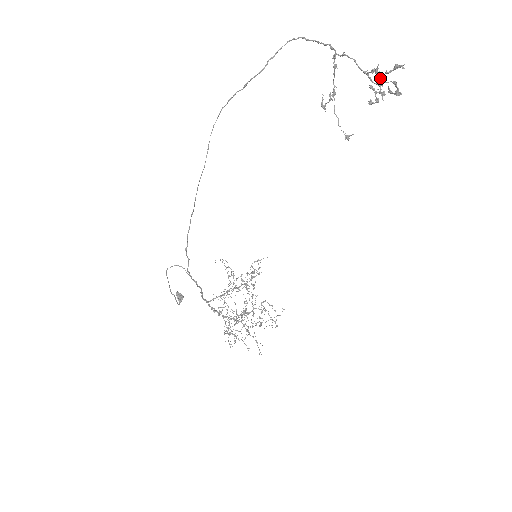
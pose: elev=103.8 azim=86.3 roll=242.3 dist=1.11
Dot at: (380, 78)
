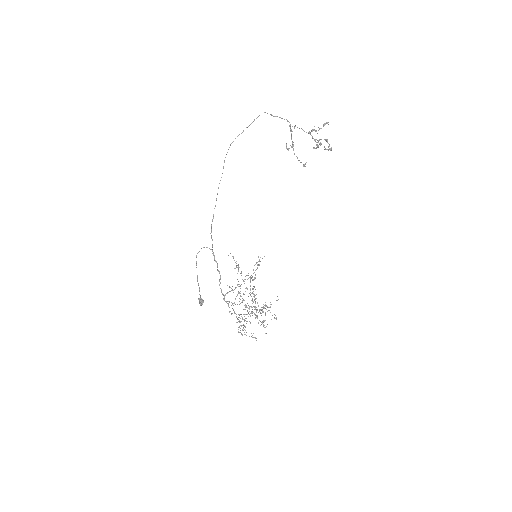
Dot at: occluded
